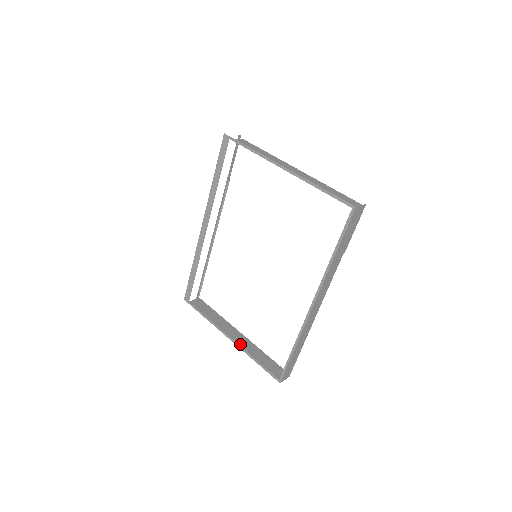
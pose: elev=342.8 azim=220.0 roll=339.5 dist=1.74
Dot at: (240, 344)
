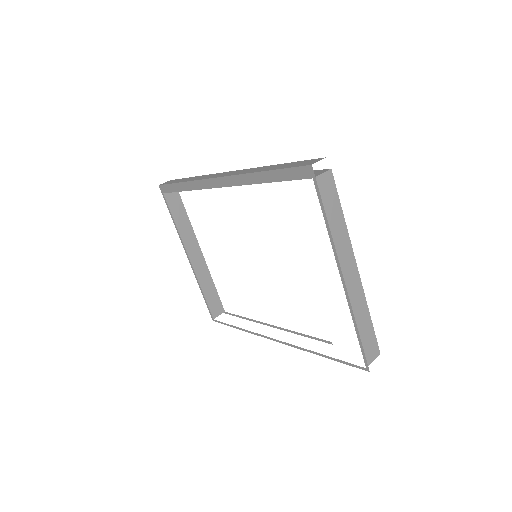
Dot at: (196, 270)
